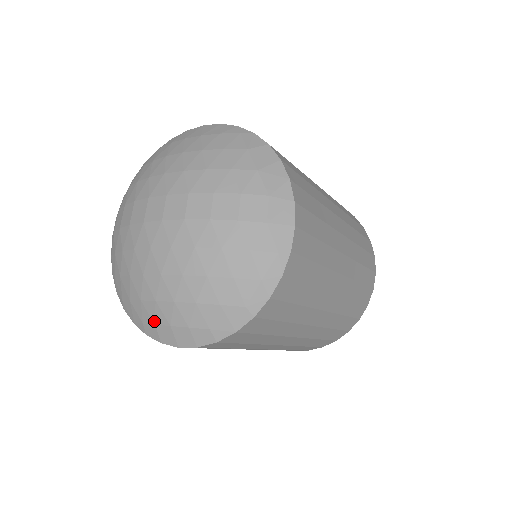
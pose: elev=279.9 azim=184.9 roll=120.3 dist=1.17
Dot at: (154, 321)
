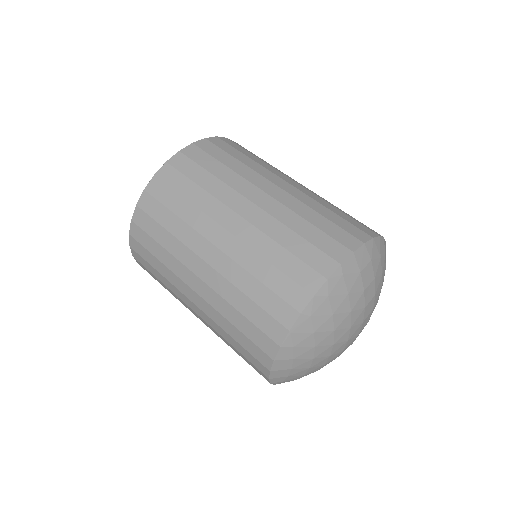
Dot at: occluded
